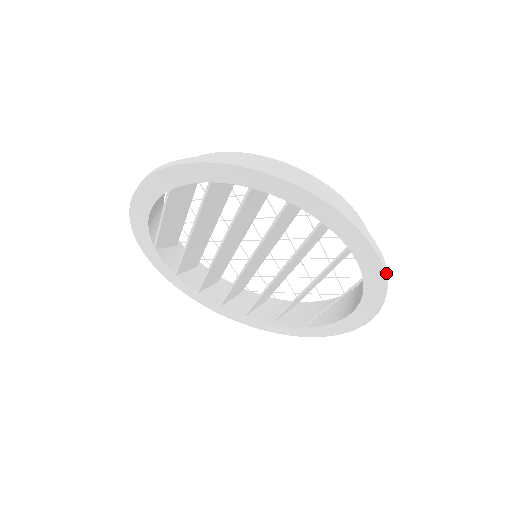
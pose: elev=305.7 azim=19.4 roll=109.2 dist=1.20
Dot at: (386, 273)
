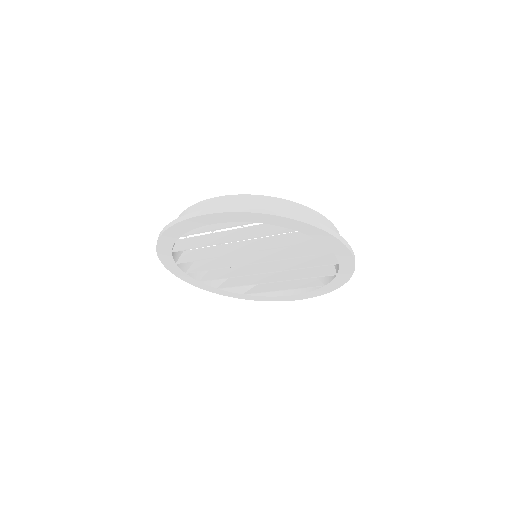
Dot at: (339, 286)
